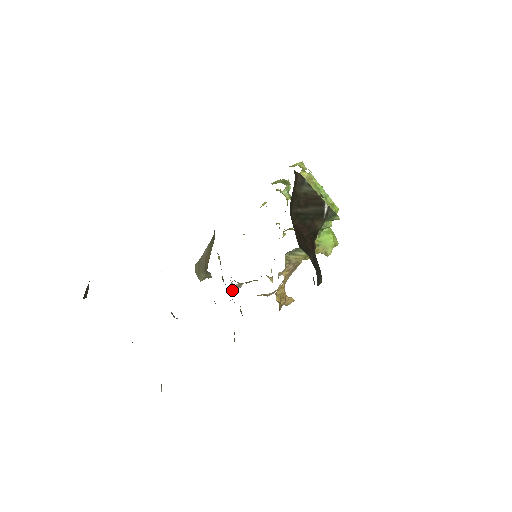
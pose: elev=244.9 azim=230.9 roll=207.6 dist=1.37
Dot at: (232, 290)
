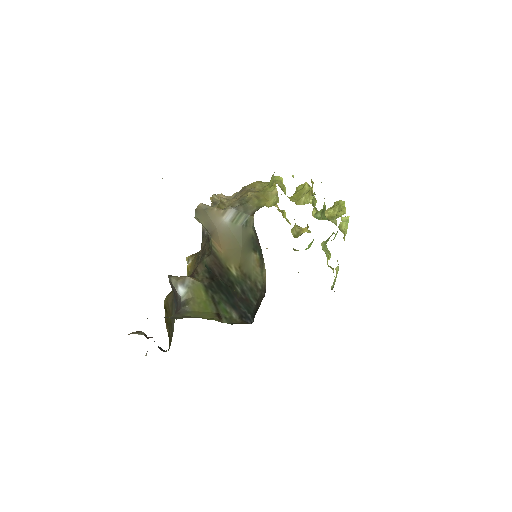
Dot at: occluded
